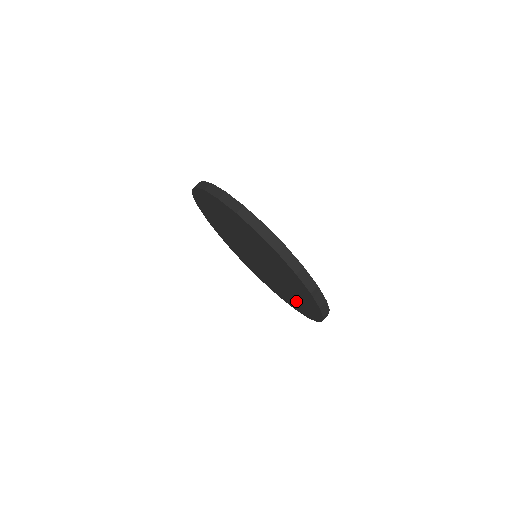
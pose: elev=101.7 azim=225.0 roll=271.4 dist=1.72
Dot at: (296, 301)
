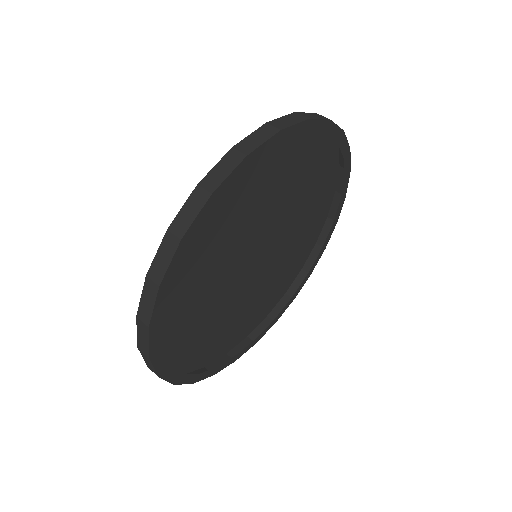
Dot at: (251, 313)
